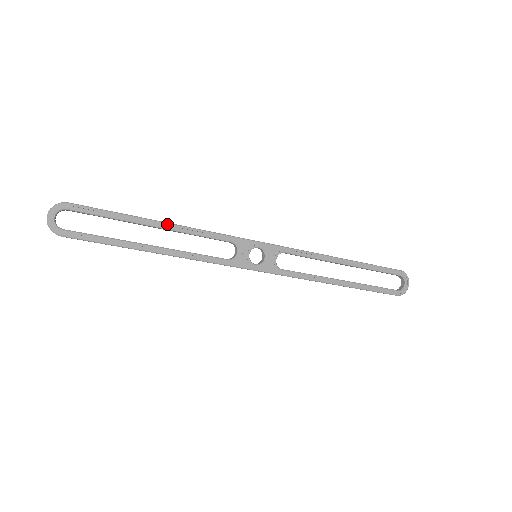
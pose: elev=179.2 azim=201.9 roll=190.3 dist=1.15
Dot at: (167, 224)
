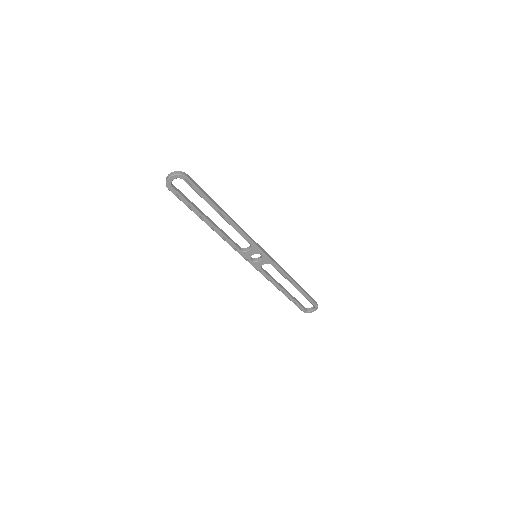
Dot at: (227, 218)
